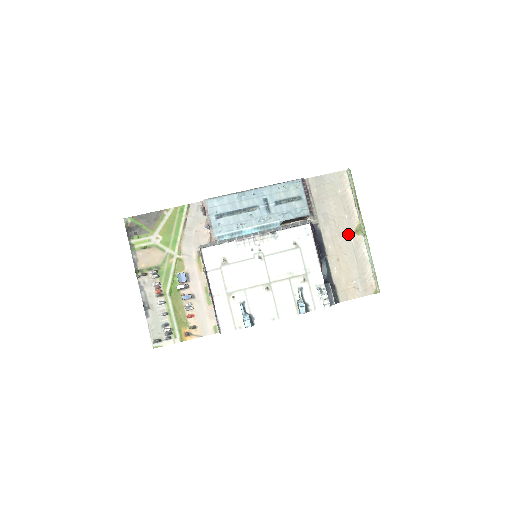
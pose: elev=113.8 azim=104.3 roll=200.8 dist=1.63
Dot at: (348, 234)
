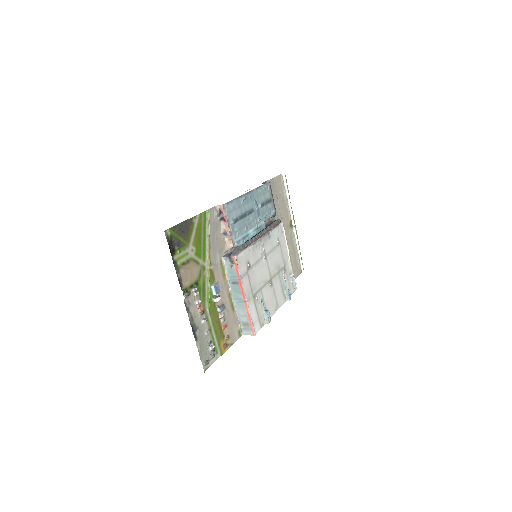
Dot at: (287, 228)
